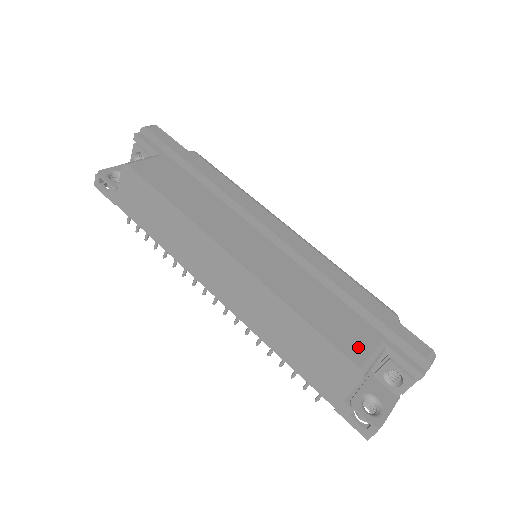
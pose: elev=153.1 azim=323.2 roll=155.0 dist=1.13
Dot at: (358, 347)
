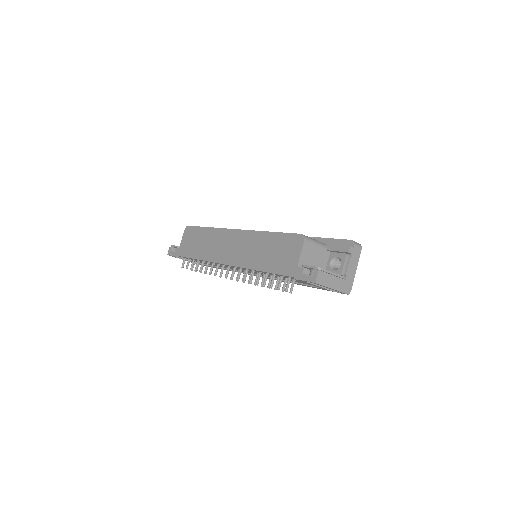
Dot at: occluded
